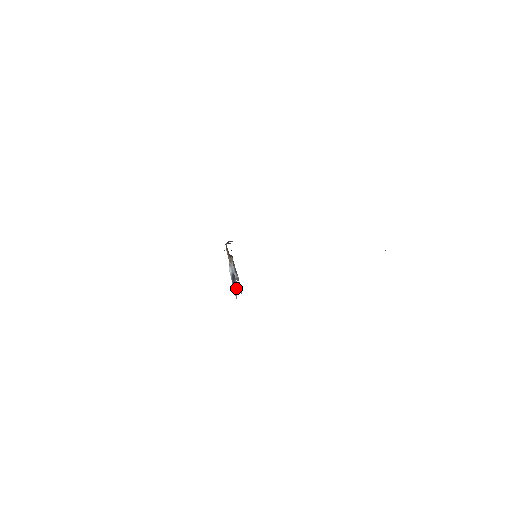
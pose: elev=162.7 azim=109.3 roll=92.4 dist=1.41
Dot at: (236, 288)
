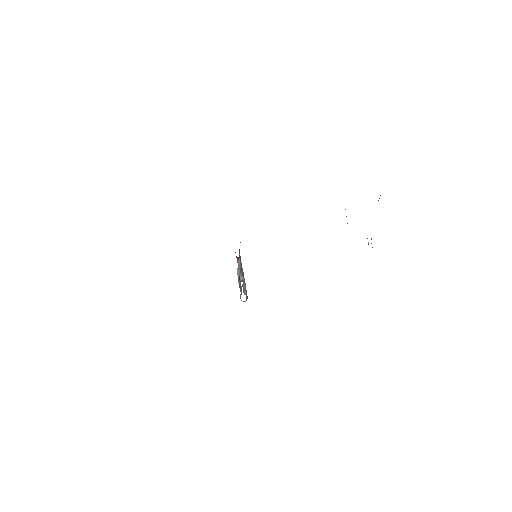
Dot at: (241, 290)
